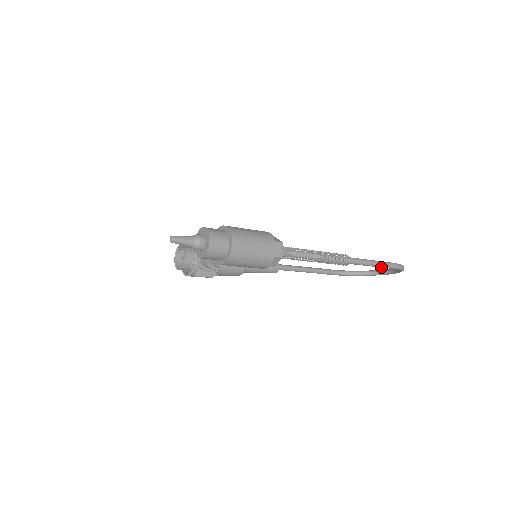
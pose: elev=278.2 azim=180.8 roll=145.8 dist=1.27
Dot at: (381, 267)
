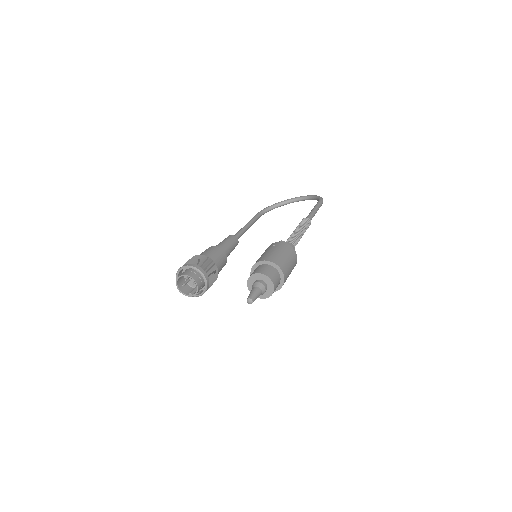
Dot at: occluded
